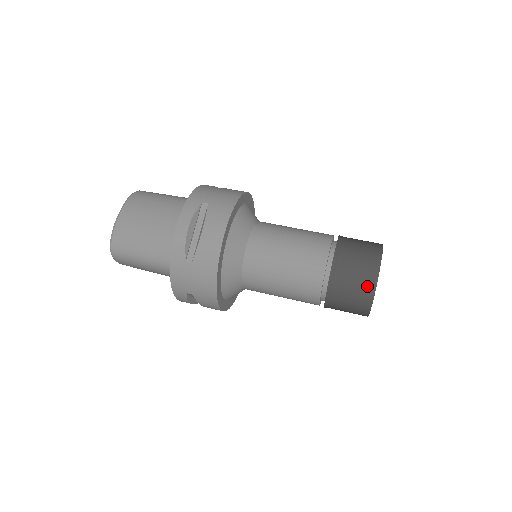
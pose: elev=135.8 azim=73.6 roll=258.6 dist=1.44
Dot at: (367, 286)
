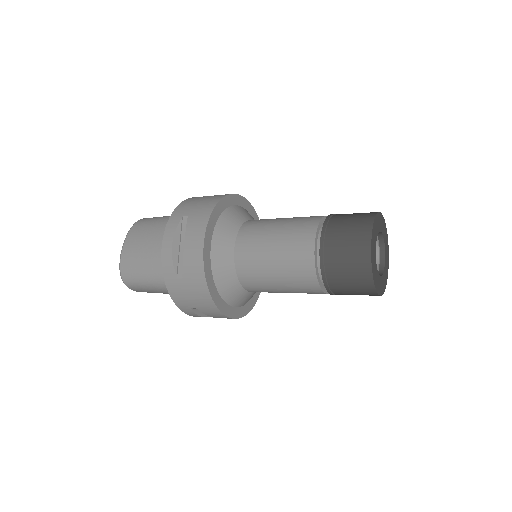
Dot at: (361, 263)
